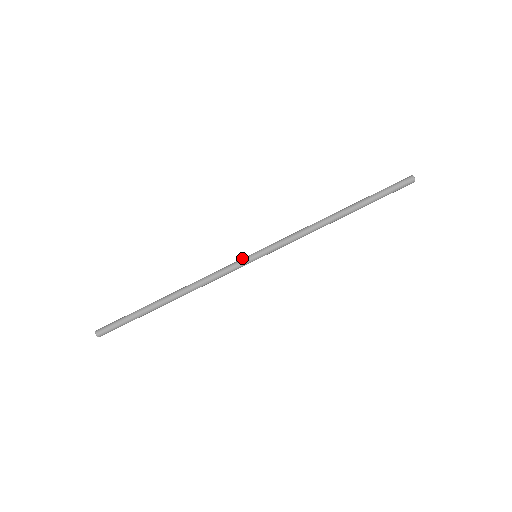
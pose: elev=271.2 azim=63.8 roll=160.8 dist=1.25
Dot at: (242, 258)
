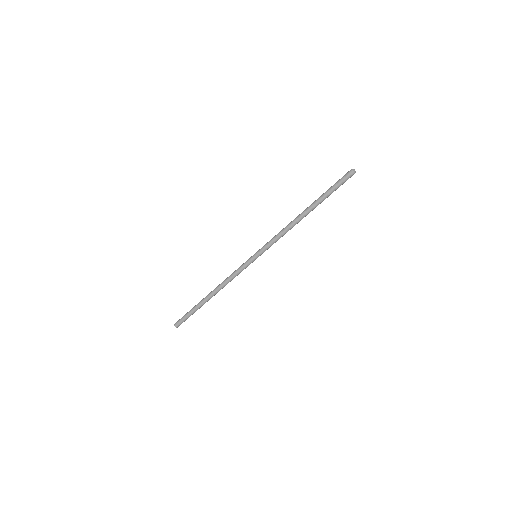
Dot at: (248, 262)
